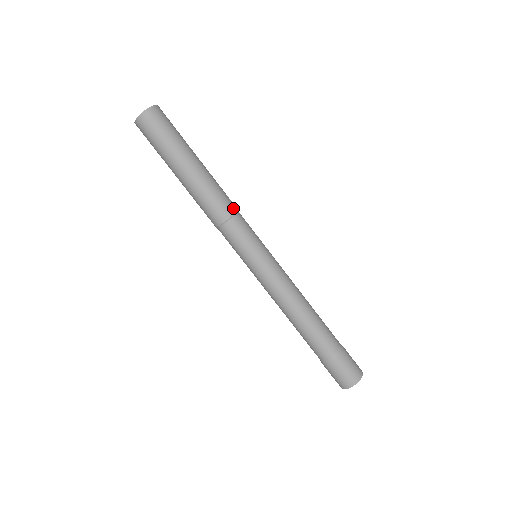
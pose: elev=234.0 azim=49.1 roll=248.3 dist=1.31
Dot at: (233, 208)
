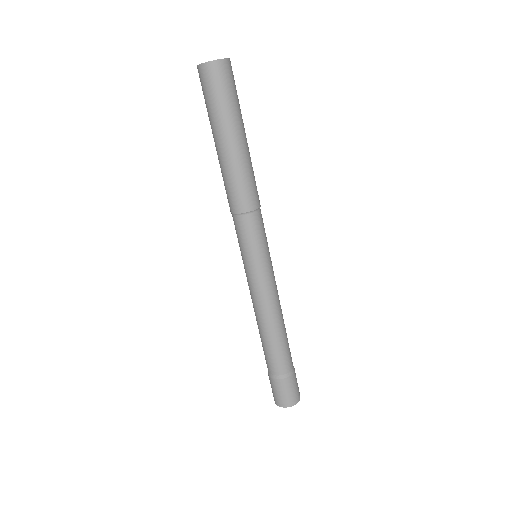
Dot at: (257, 202)
